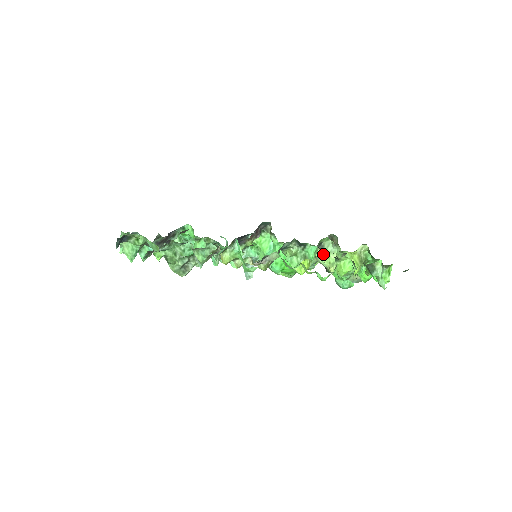
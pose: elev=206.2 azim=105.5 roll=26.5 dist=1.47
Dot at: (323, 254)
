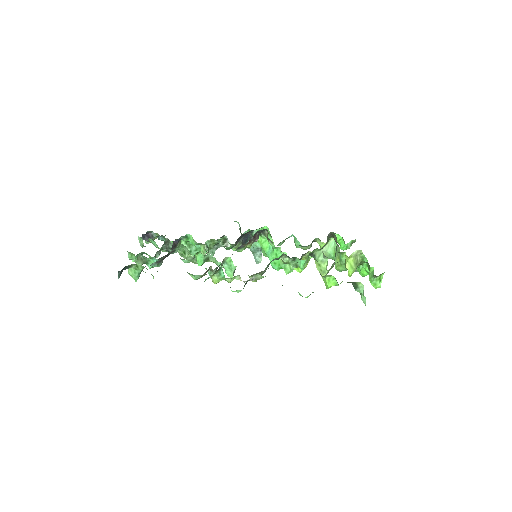
Dot at: (315, 261)
